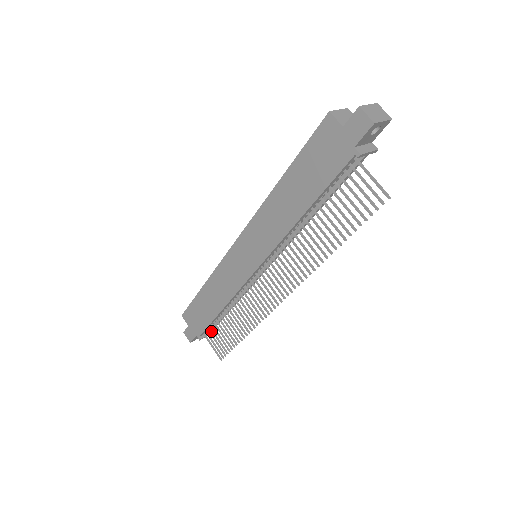
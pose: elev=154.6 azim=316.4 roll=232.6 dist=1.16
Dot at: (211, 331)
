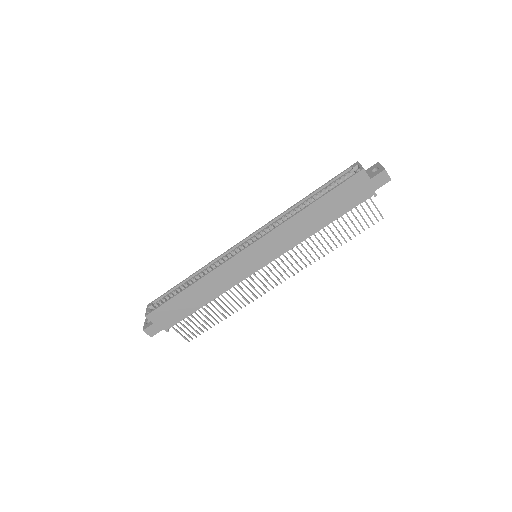
Dot at: occluded
